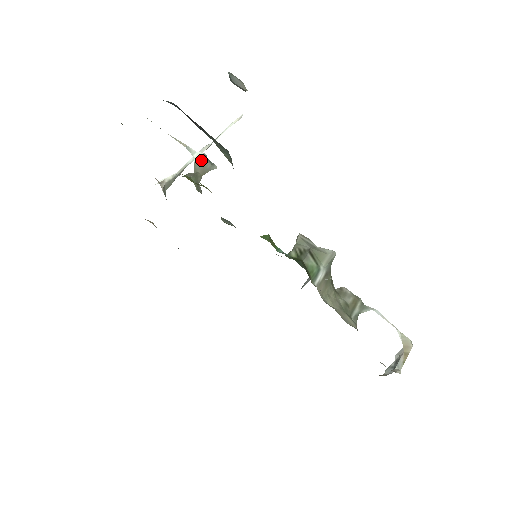
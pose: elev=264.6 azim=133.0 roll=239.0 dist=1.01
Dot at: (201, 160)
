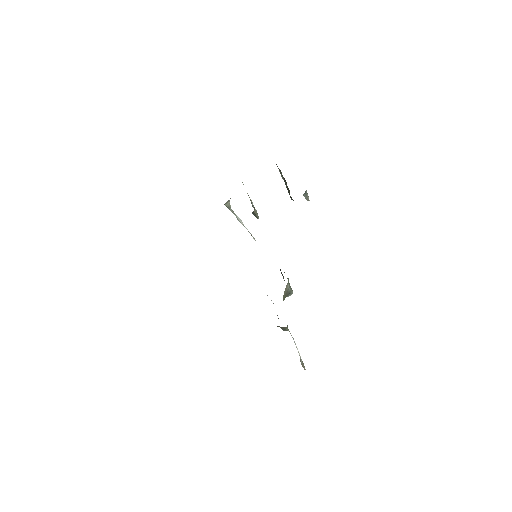
Dot at: (256, 210)
